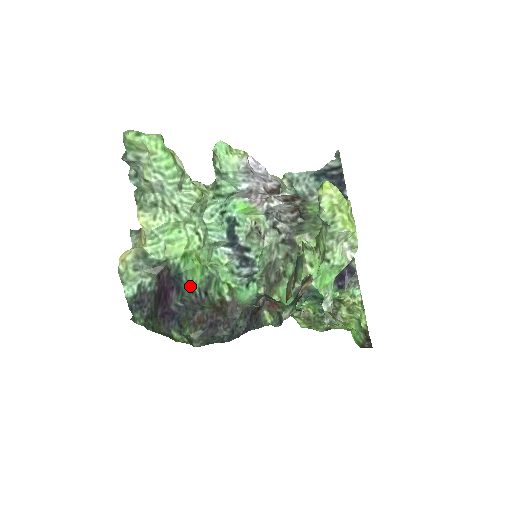
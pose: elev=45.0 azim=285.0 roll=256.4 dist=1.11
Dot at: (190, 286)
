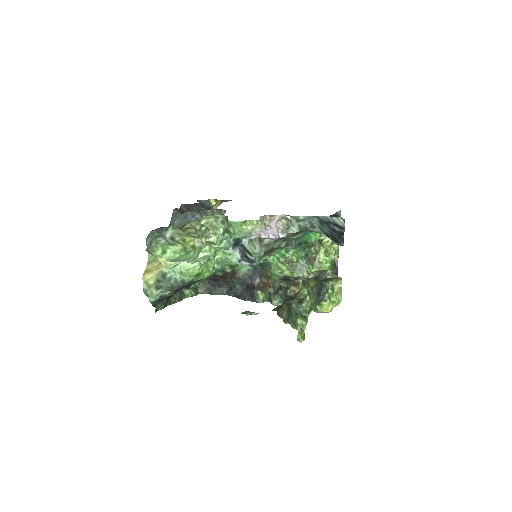
Dot at: (200, 280)
